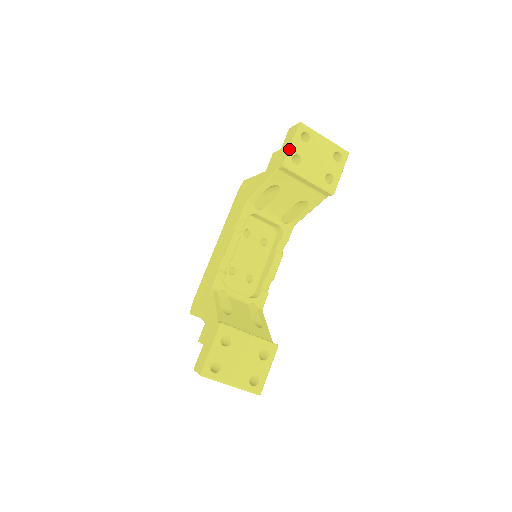
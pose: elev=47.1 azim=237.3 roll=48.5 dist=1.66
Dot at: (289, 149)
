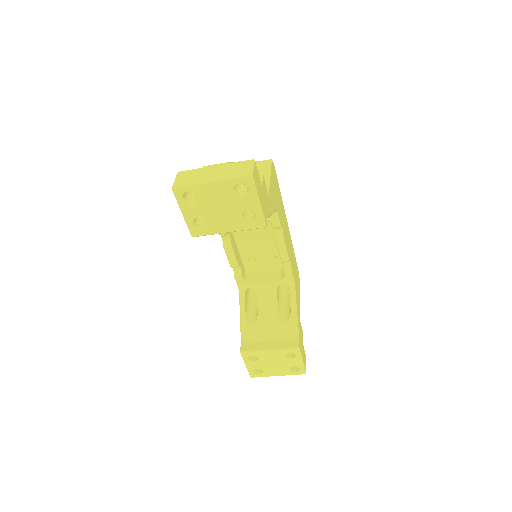
Dot at: occluded
